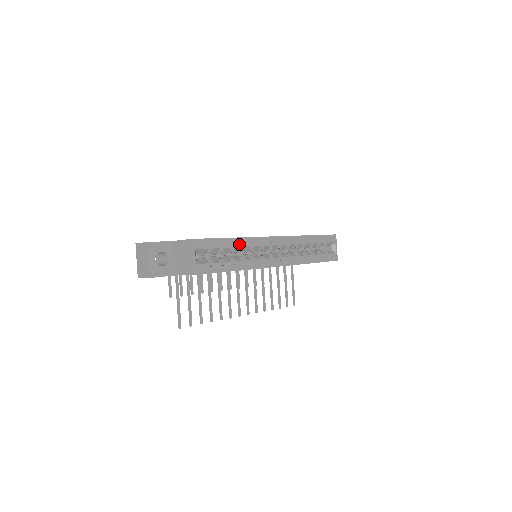
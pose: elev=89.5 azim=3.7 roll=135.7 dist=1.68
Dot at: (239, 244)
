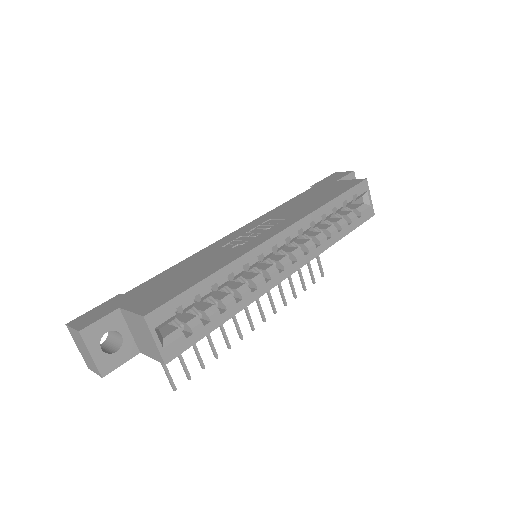
Dot at: (224, 278)
